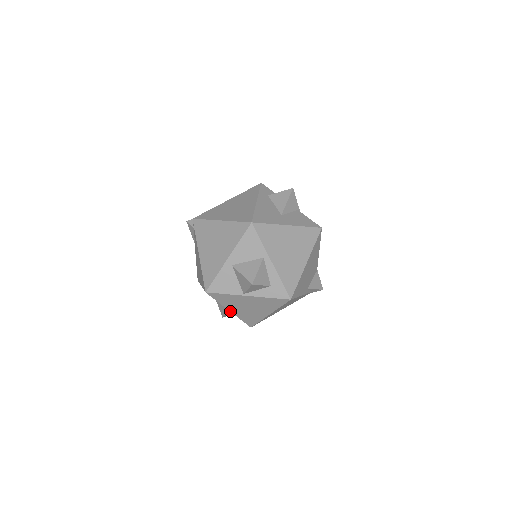
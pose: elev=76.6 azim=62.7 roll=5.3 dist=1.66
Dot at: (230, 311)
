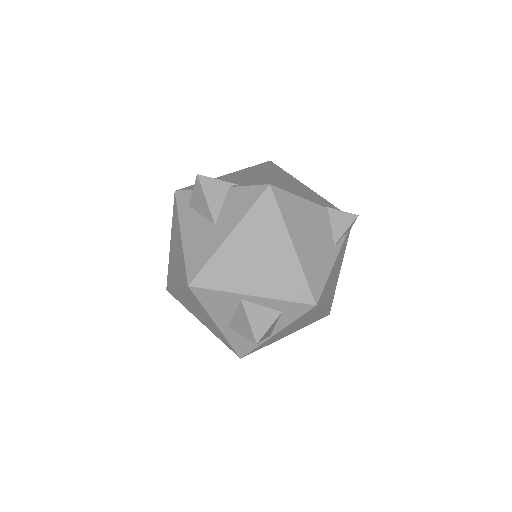
Dot at: (287, 335)
